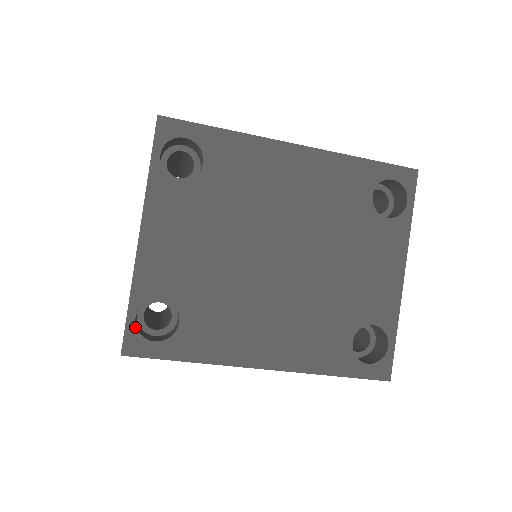
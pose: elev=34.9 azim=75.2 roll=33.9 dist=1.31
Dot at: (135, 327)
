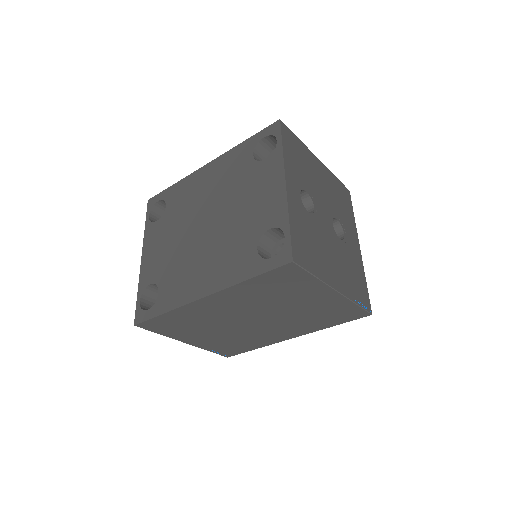
Dot at: (140, 306)
